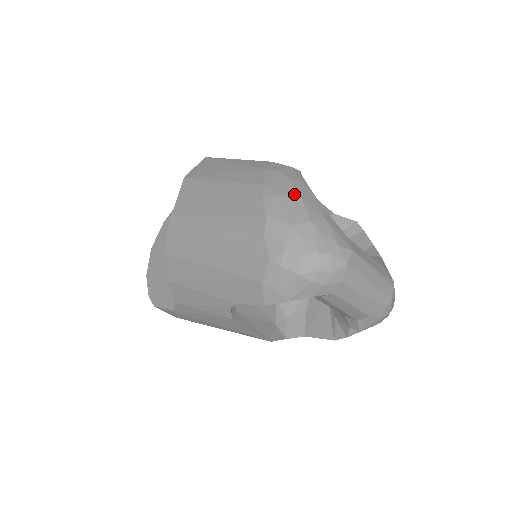
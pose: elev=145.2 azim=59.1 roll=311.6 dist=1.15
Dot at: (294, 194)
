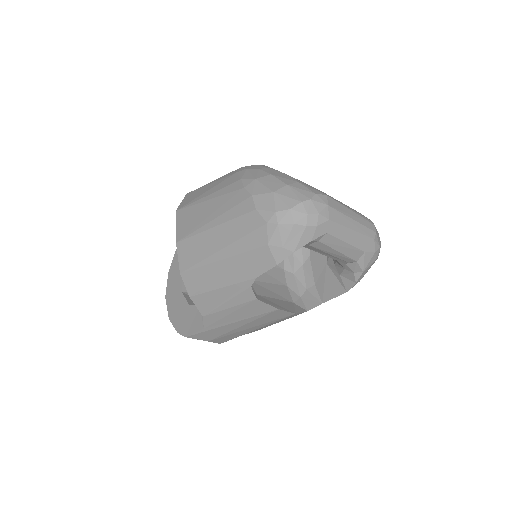
Dot at: (266, 175)
